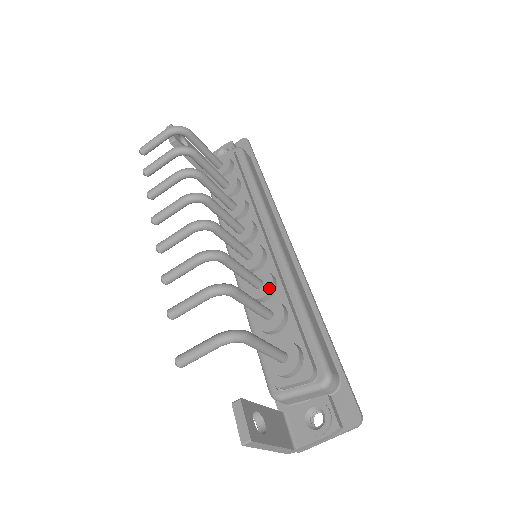
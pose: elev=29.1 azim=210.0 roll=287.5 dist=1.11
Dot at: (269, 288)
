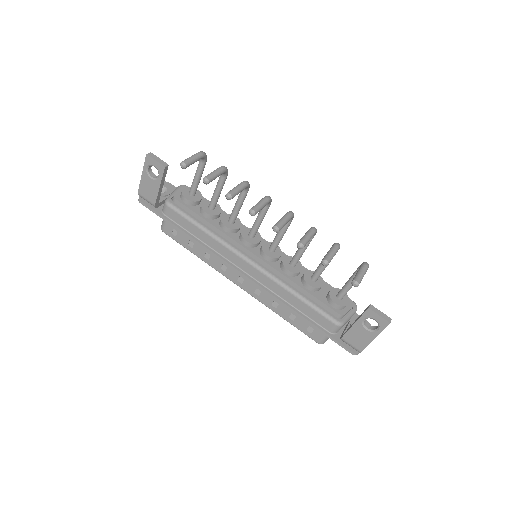
Dot at: (301, 265)
